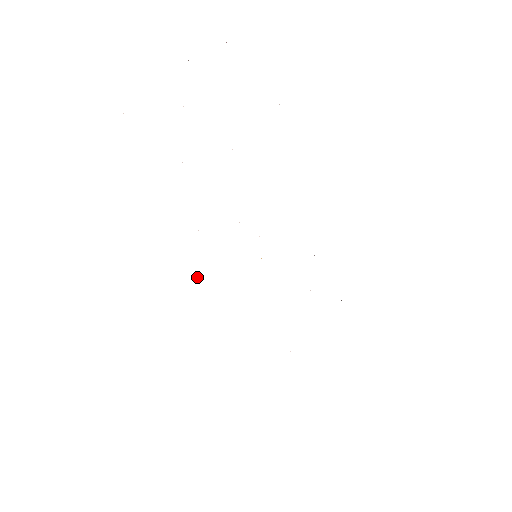
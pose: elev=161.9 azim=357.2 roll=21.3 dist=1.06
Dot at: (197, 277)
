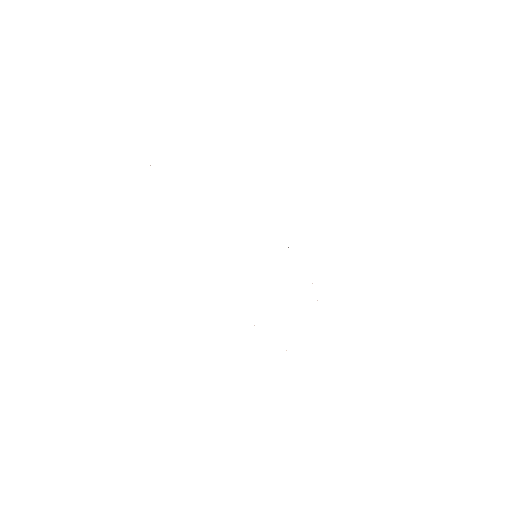
Dot at: occluded
